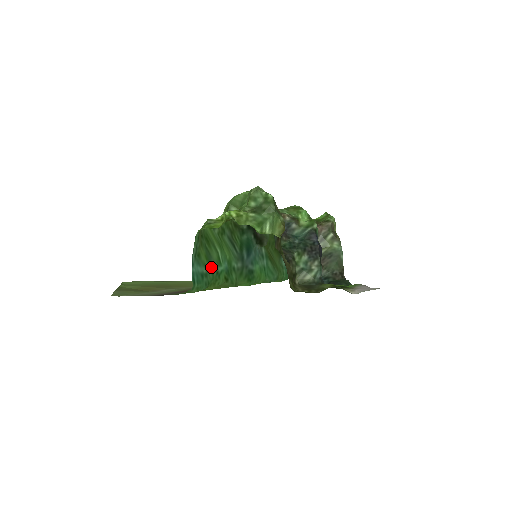
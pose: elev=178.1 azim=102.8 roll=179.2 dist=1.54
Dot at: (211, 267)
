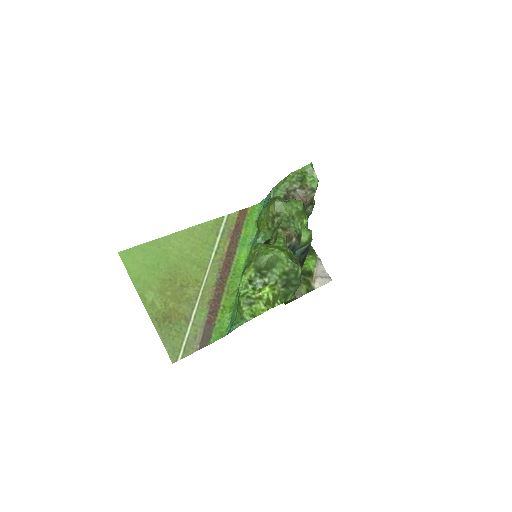
Dot at: occluded
